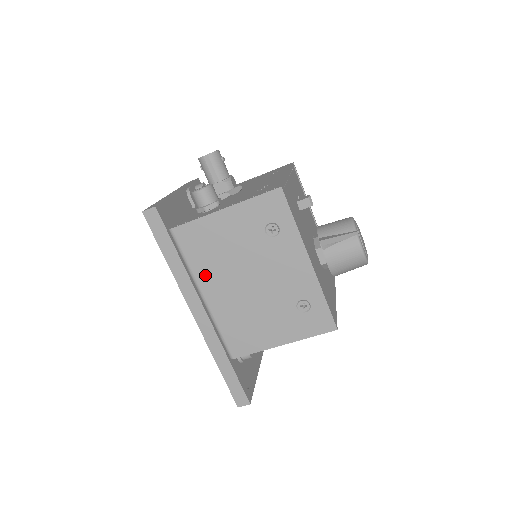
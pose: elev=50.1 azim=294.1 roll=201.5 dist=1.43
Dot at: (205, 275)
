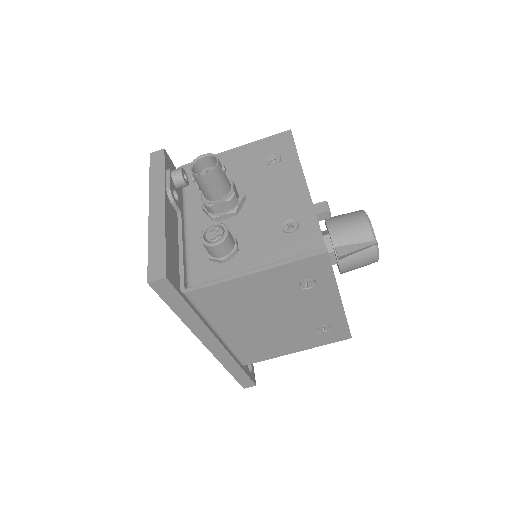
Dot at: (223, 321)
